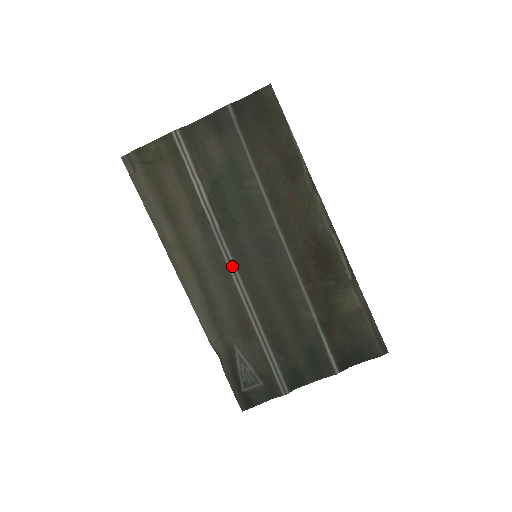
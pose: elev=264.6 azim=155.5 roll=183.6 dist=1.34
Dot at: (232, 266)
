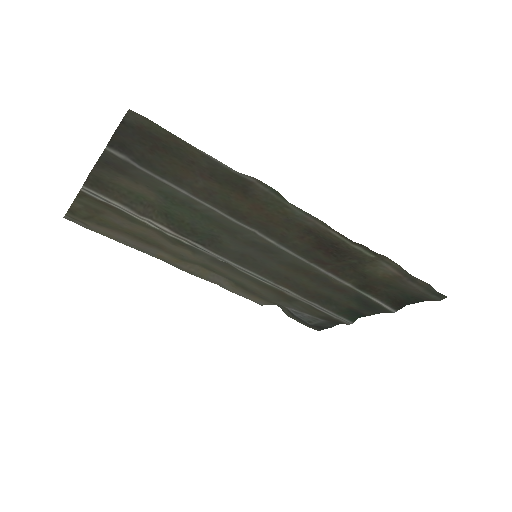
Dot at: (238, 268)
